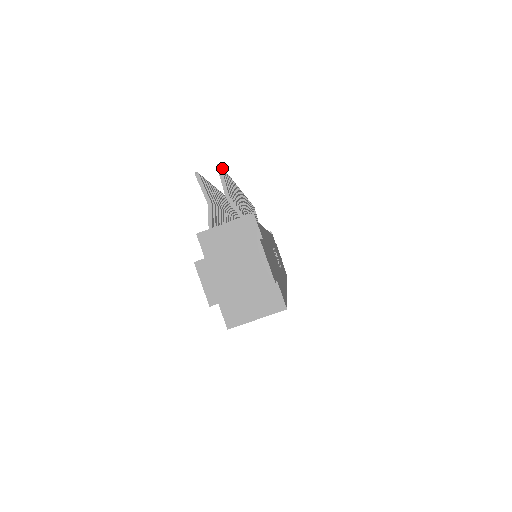
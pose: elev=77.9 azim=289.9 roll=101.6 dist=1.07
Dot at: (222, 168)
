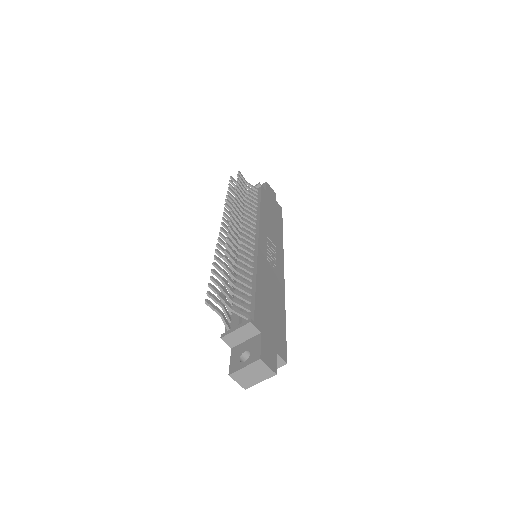
Dot at: (219, 287)
